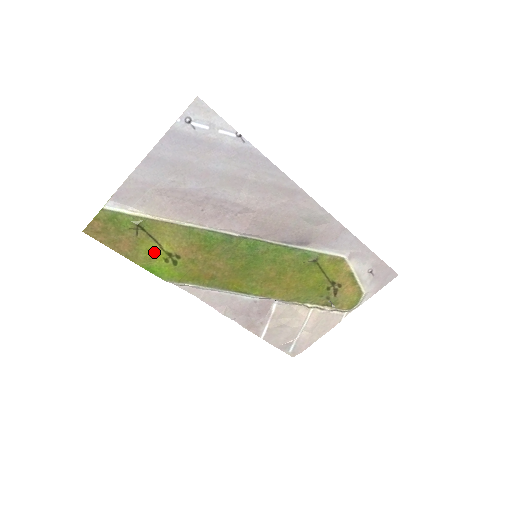
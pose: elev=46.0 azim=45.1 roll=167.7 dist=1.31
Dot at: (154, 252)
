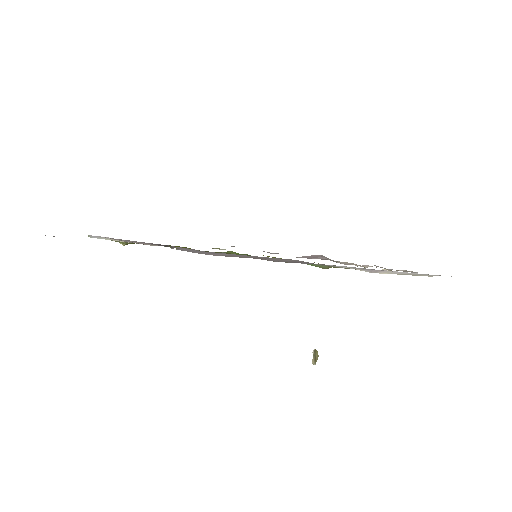
Dot at: occluded
